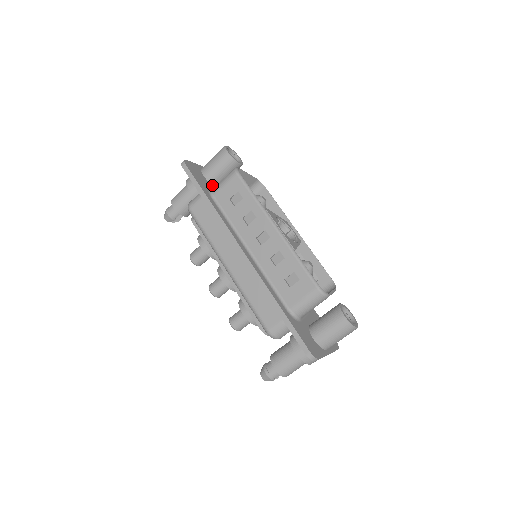
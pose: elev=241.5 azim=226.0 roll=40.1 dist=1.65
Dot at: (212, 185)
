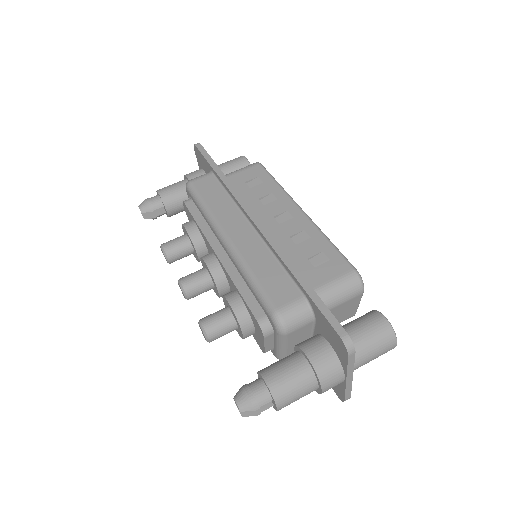
Dot at: occluded
